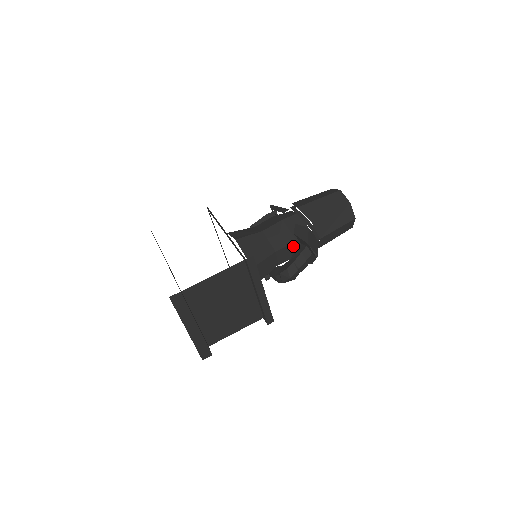
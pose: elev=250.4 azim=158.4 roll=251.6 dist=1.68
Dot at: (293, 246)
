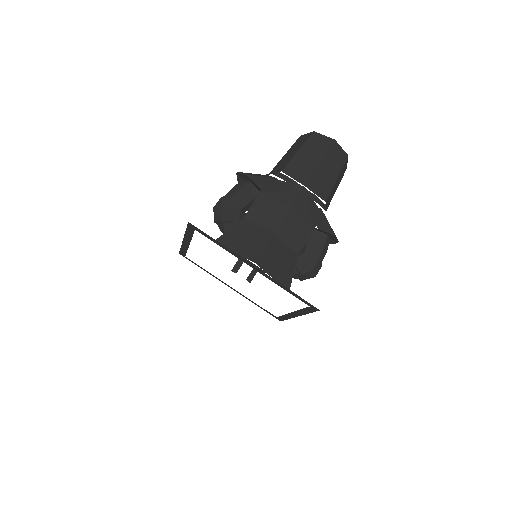
Dot at: occluded
